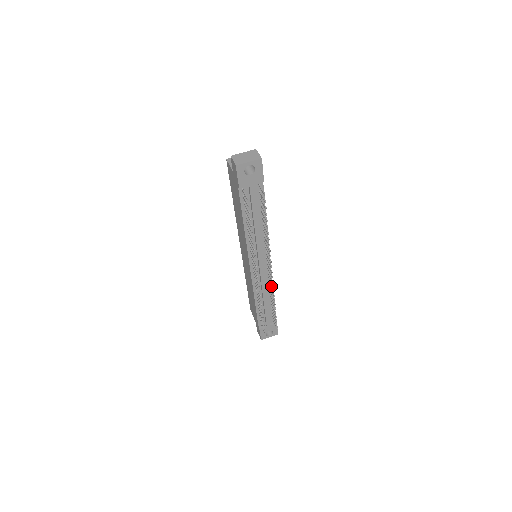
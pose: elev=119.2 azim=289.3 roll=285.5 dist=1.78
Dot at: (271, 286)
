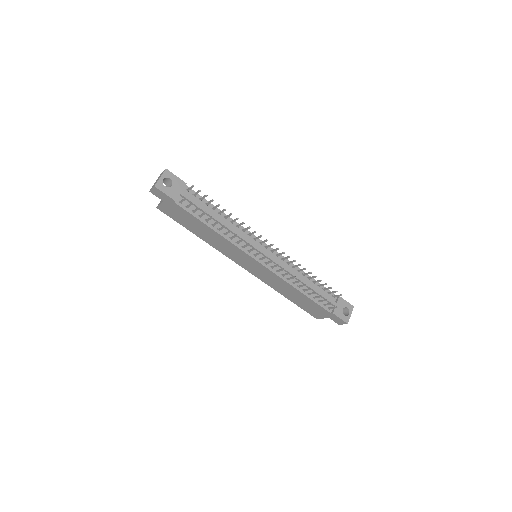
Dot at: (290, 262)
